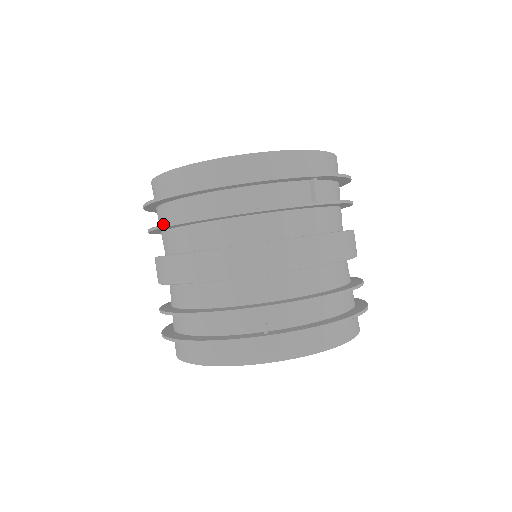
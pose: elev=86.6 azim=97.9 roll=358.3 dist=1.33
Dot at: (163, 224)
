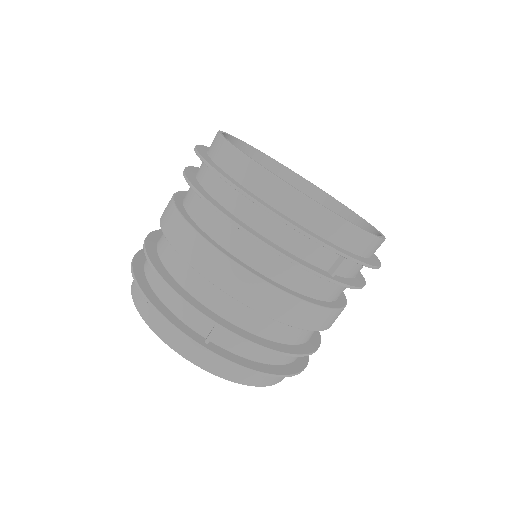
Dot at: (196, 188)
